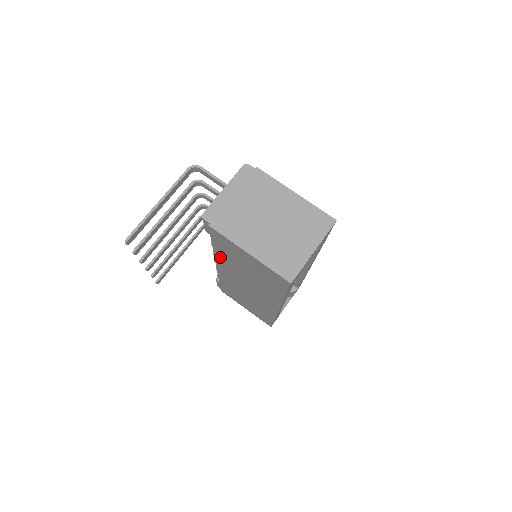
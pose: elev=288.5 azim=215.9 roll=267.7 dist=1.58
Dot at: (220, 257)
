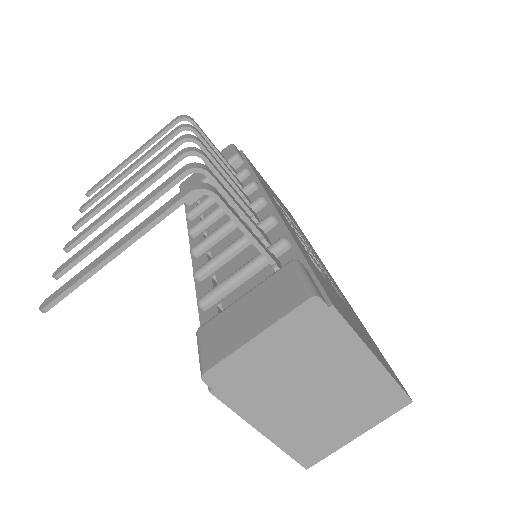
Dot at: occluded
